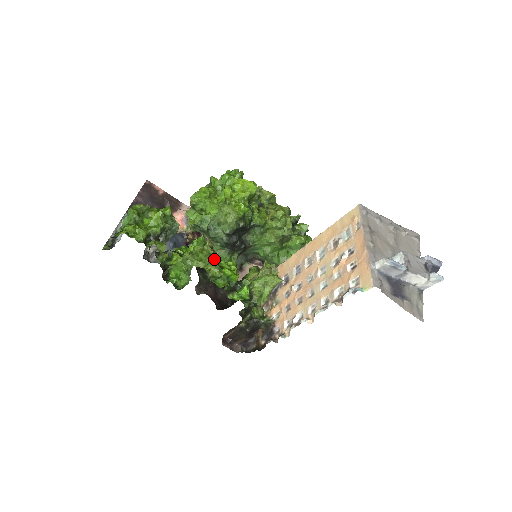
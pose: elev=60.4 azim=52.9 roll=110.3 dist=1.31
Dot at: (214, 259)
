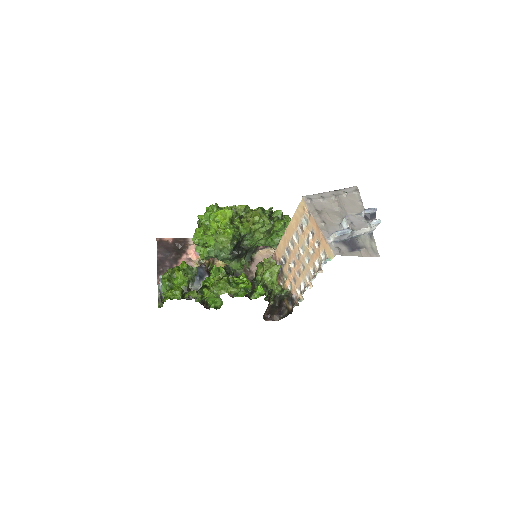
Dot at: (230, 280)
